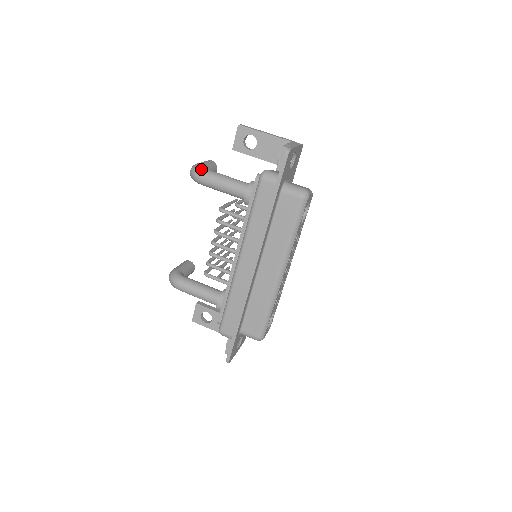
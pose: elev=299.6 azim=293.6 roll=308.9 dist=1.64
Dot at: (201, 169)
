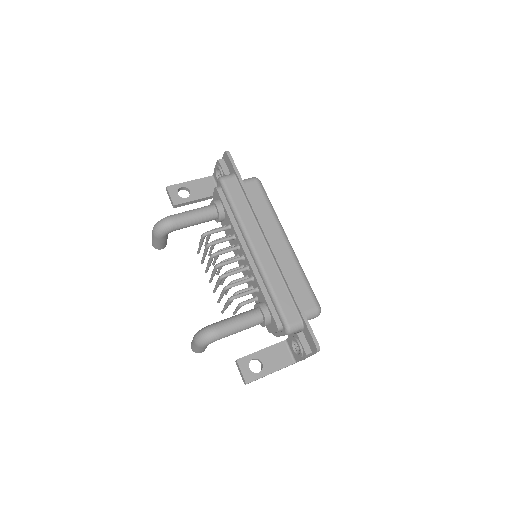
Dot at: (166, 217)
